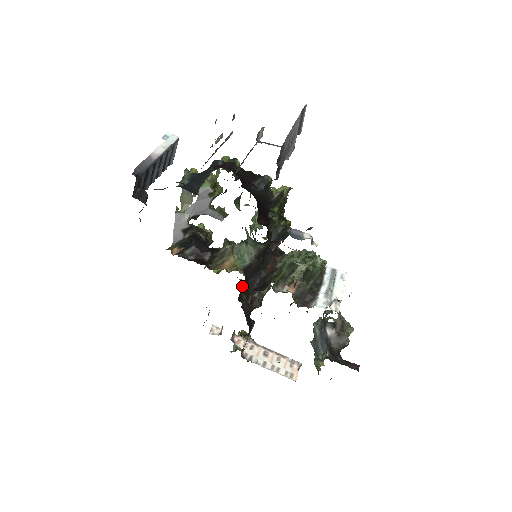
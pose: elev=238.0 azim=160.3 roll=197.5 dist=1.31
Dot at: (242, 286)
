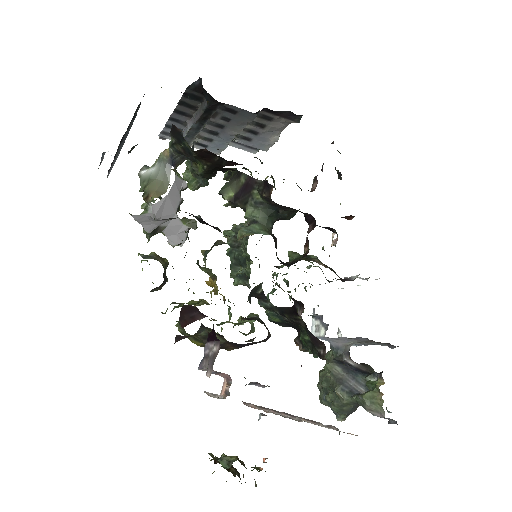
Dot at: (248, 299)
